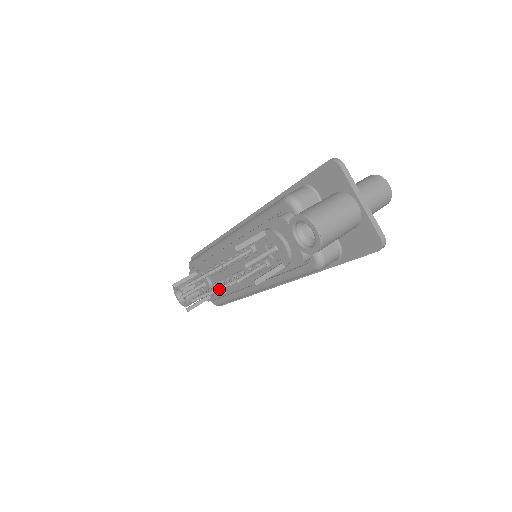
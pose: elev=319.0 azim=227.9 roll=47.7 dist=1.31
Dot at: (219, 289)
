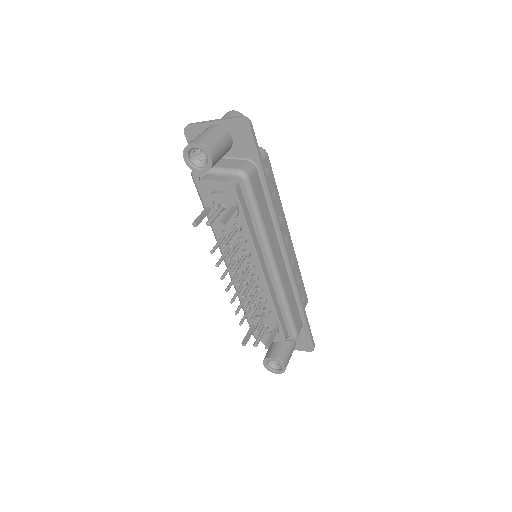
Dot at: (239, 282)
